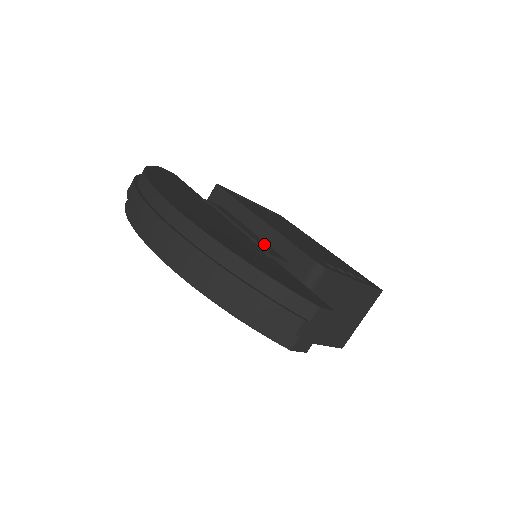
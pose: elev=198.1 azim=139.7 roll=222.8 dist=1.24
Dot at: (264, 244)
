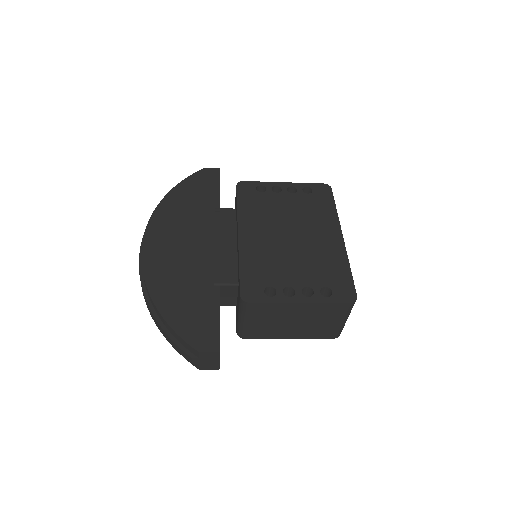
Dot at: (229, 264)
